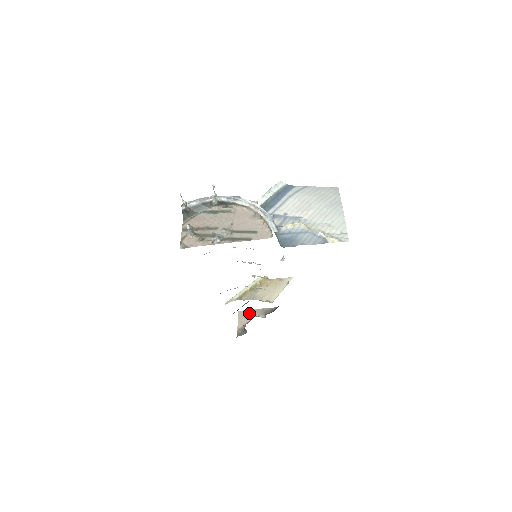
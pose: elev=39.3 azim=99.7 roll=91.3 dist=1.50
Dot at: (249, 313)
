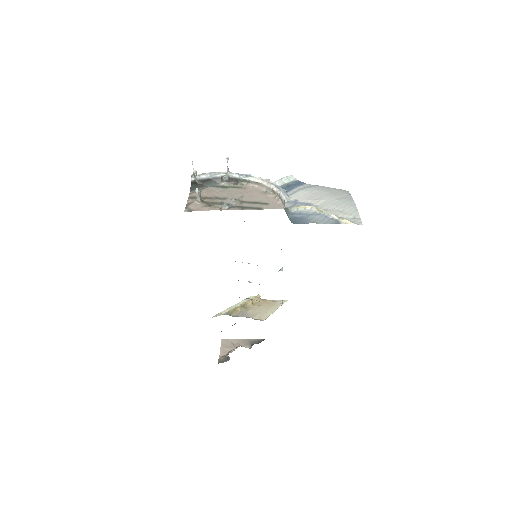
Dot at: (233, 342)
